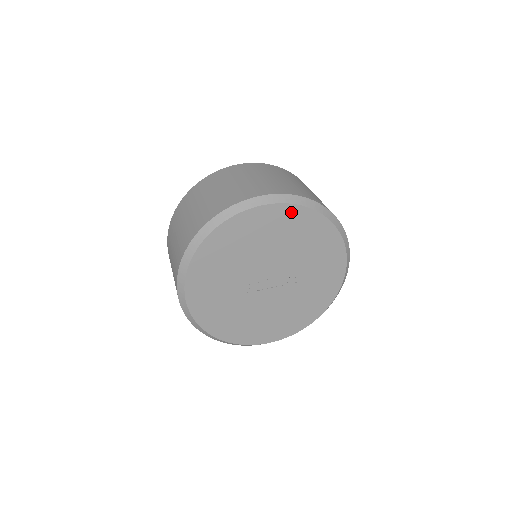
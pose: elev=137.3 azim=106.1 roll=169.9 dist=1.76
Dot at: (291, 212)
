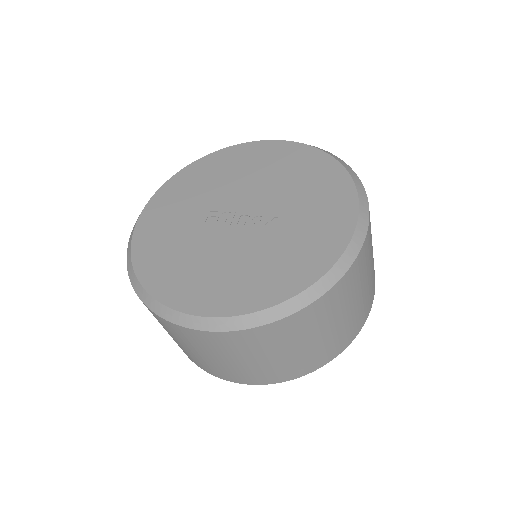
Dot at: (295, 150)
